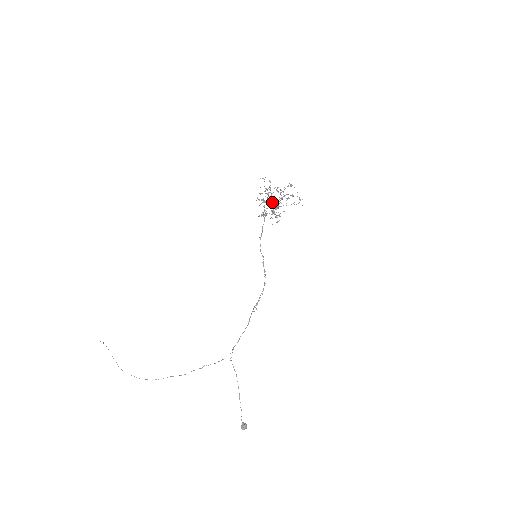
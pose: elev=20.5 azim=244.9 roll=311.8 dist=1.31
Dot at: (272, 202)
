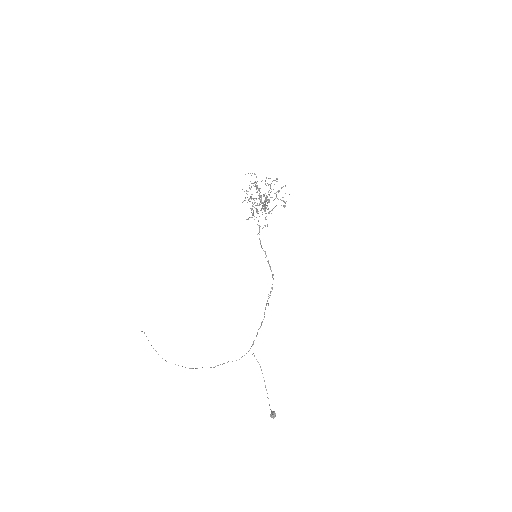
Dot at: (260, 200)
